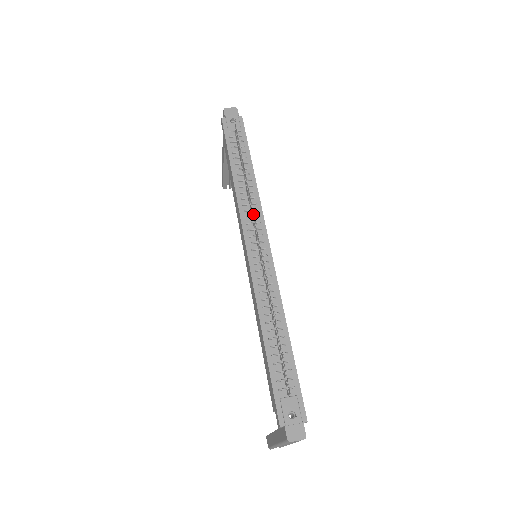
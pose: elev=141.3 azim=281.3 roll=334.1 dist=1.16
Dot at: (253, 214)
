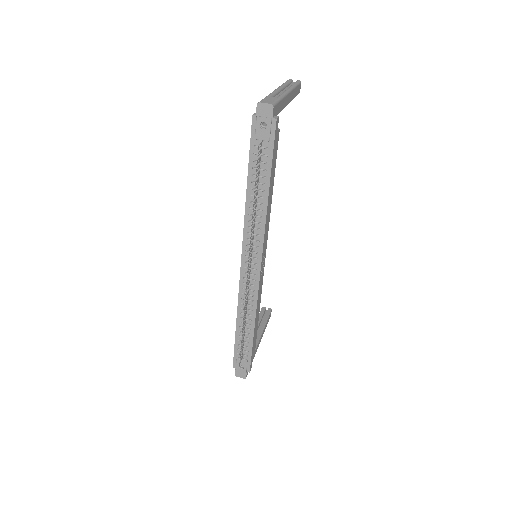
Dot at: (249, 249)
